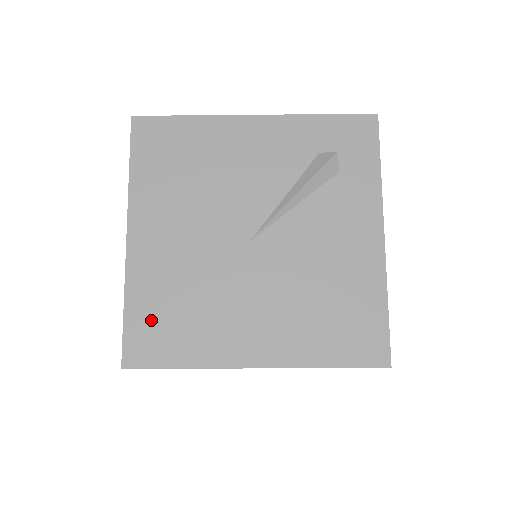
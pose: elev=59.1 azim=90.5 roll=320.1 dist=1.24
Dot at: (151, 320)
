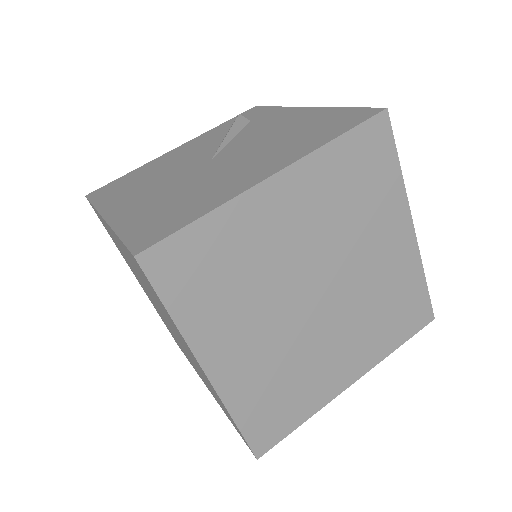
Dot at: (149, 224)
